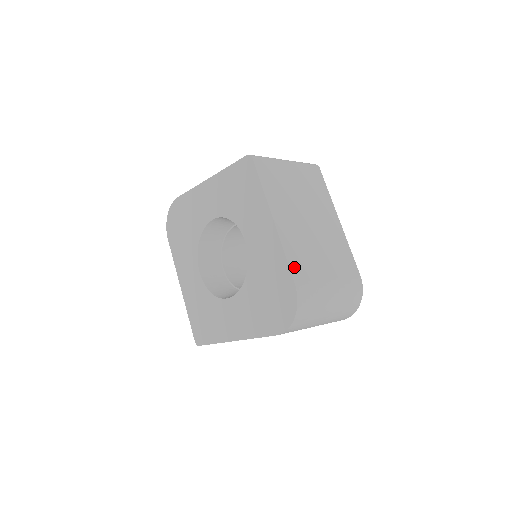
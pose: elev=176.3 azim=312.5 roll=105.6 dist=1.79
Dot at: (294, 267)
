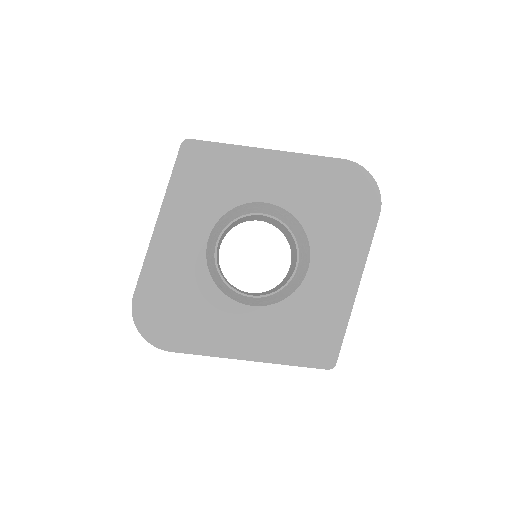
Dot at: occluded
